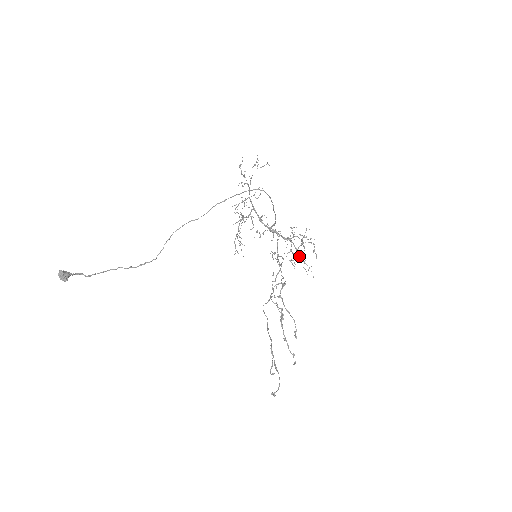
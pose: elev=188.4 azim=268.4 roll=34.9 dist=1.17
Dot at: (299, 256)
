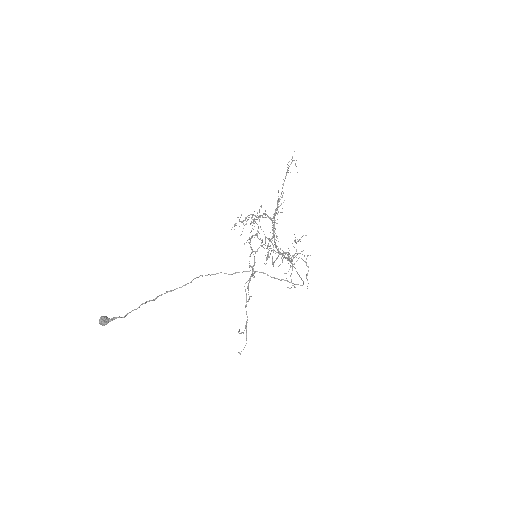
Dot at: occluded
